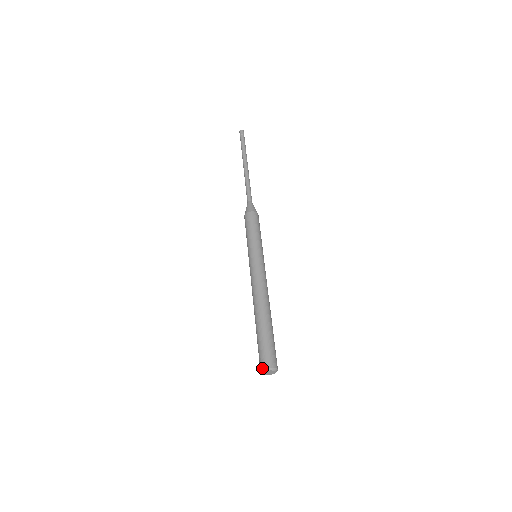
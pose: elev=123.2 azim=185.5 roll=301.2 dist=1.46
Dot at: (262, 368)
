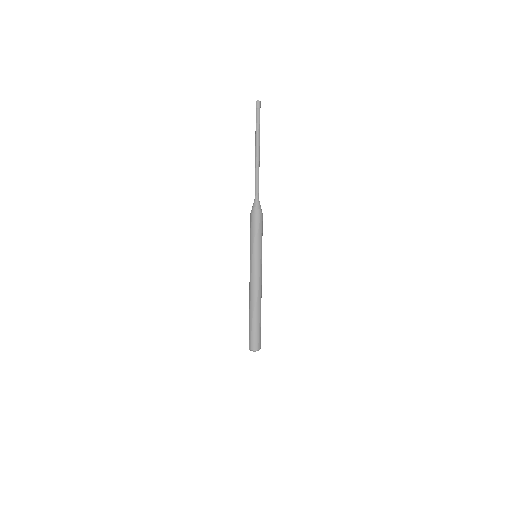
Dot at: occluded
